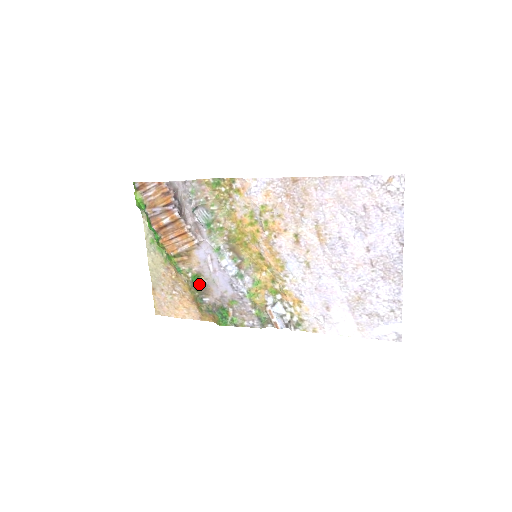
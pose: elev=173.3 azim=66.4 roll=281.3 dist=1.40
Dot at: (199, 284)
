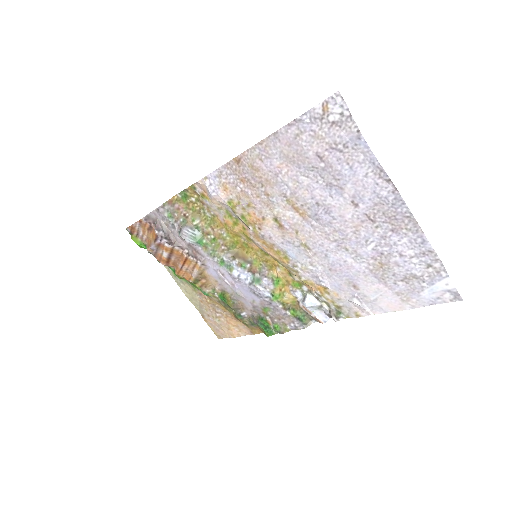
Dot at: (228, 302)
